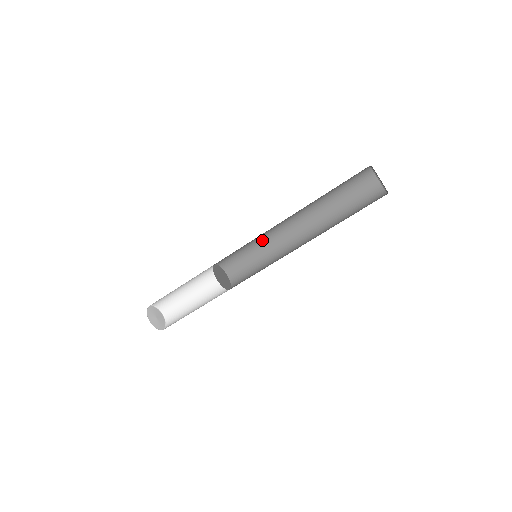
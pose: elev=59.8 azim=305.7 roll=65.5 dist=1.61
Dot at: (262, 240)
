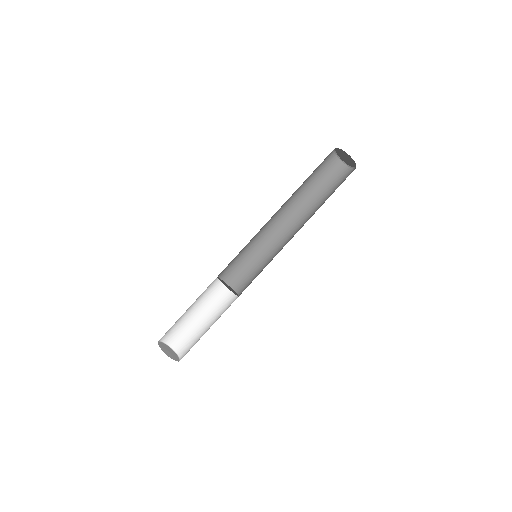
Dot at: (255, 241)
